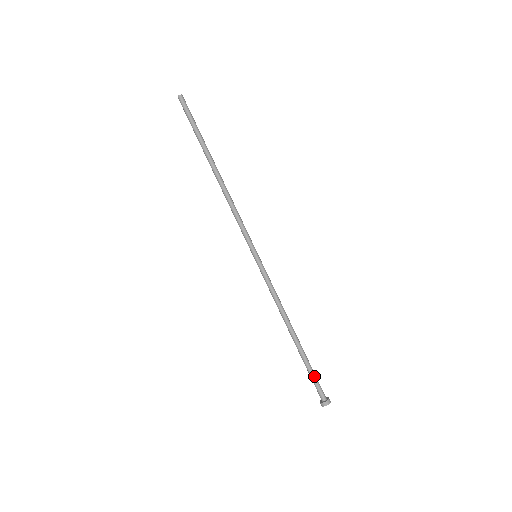
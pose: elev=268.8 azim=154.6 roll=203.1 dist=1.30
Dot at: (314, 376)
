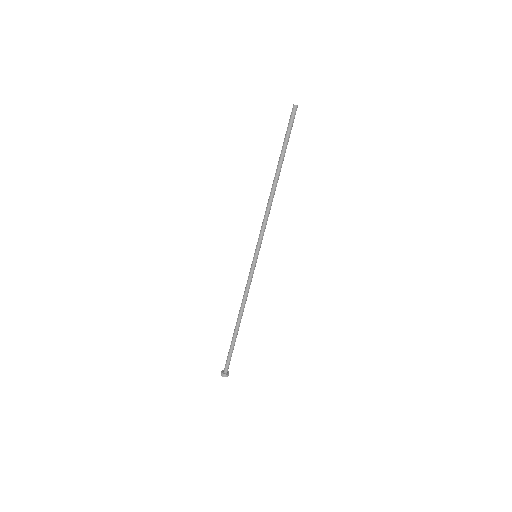
Dot at: (229, 354)
